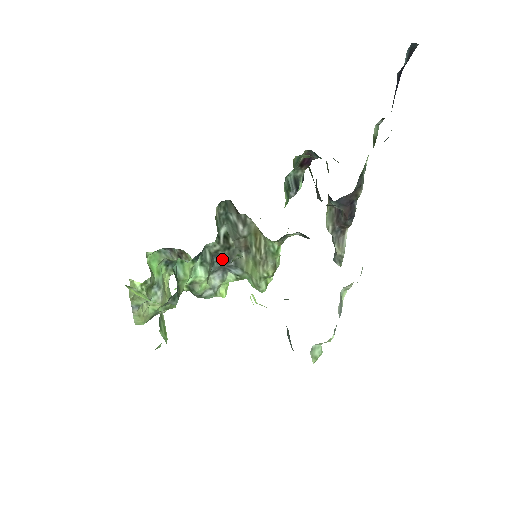
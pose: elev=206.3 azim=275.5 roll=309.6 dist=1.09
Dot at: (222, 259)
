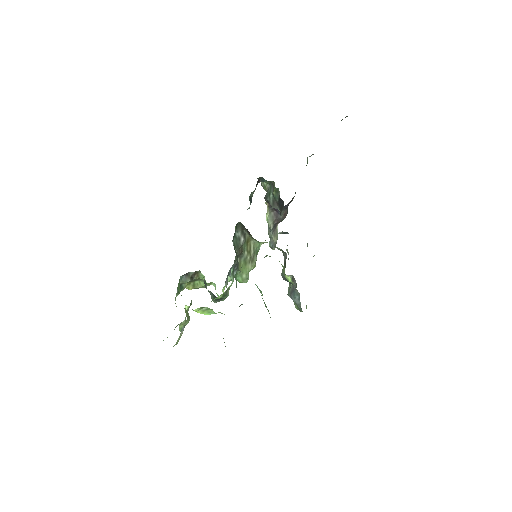
Dot at: (233, 266)
